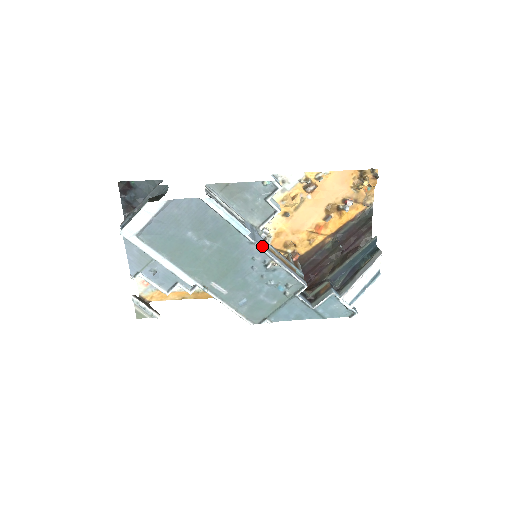
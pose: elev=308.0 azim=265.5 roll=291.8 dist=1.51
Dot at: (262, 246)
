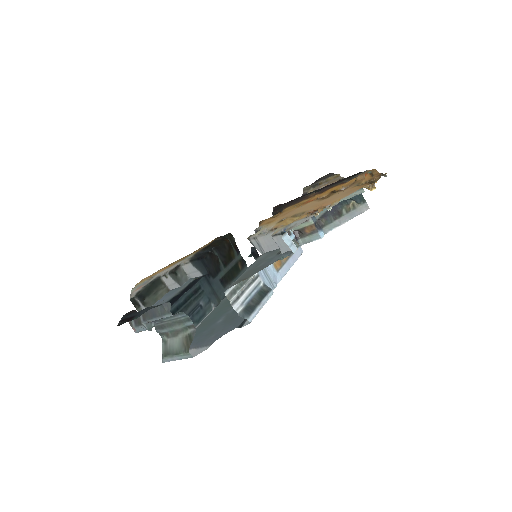
Dot at: (276, 278)
